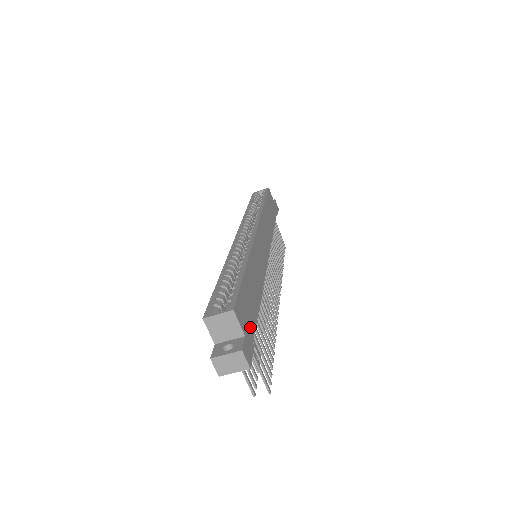
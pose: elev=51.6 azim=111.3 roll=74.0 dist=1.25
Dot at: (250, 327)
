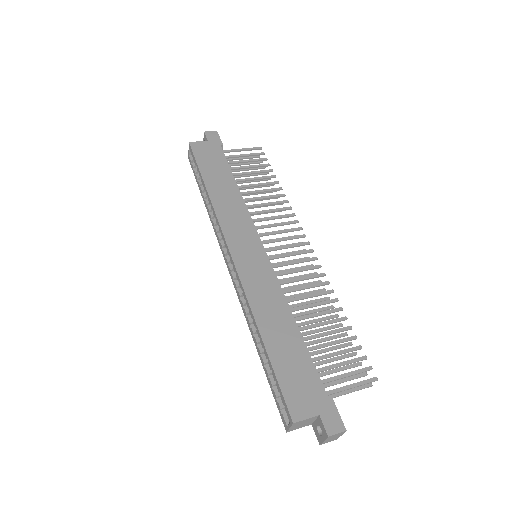
Dot at: (315, 391)
